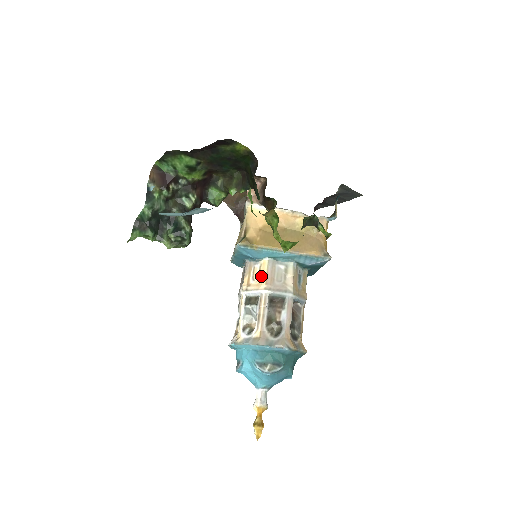
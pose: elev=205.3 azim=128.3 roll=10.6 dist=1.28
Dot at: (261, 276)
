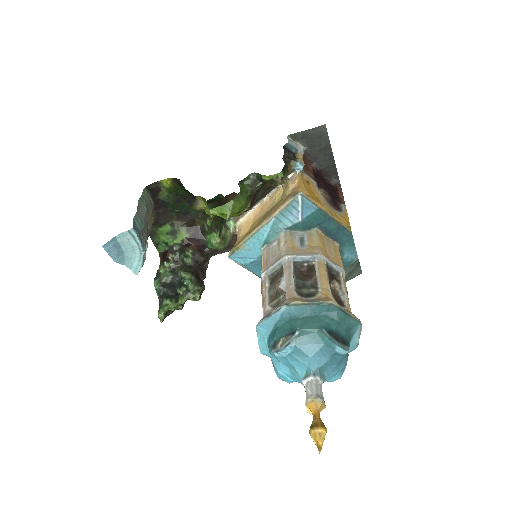
Dot at: occluded
